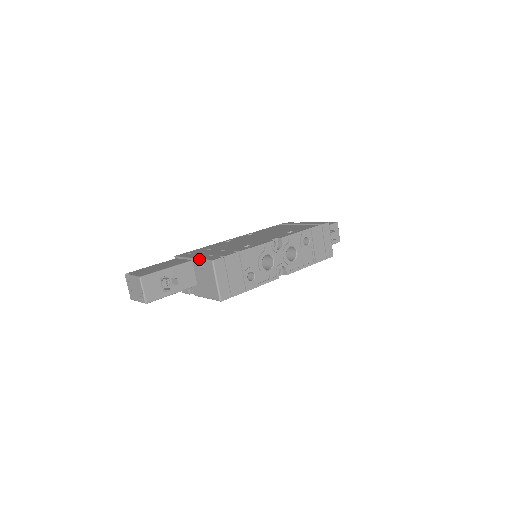
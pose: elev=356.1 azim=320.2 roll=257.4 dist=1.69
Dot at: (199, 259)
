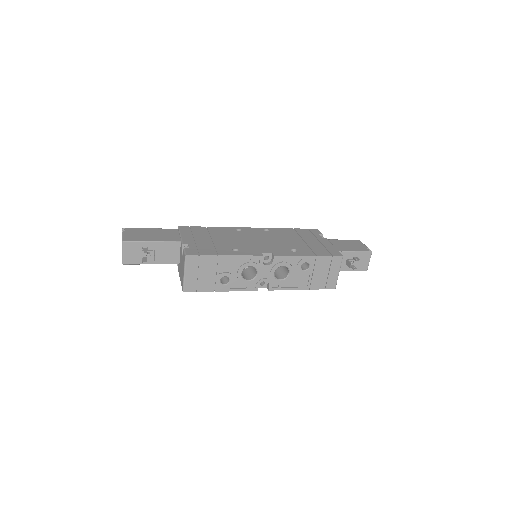
Dot at: (184, 245)
